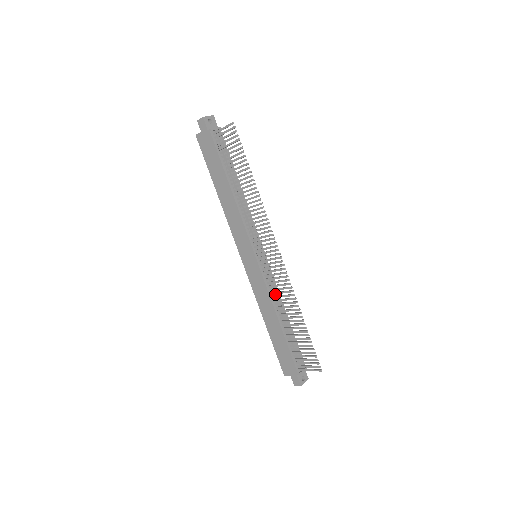
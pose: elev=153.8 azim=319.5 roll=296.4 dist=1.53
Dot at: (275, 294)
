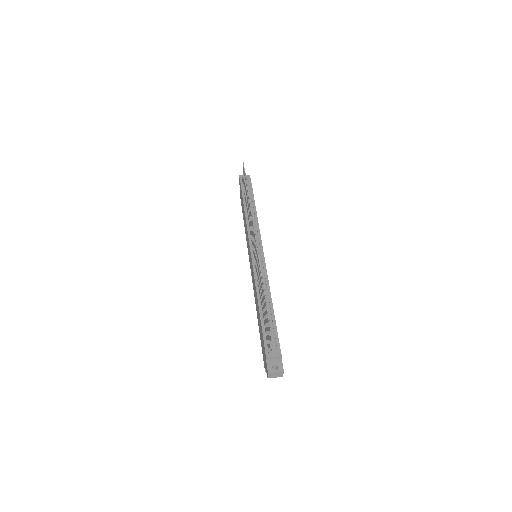
Dot at: occluded
